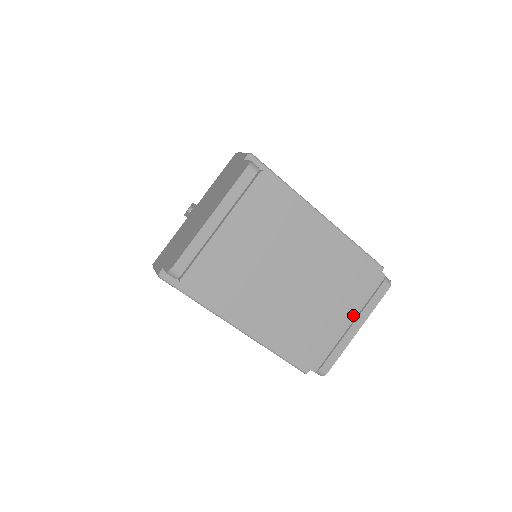
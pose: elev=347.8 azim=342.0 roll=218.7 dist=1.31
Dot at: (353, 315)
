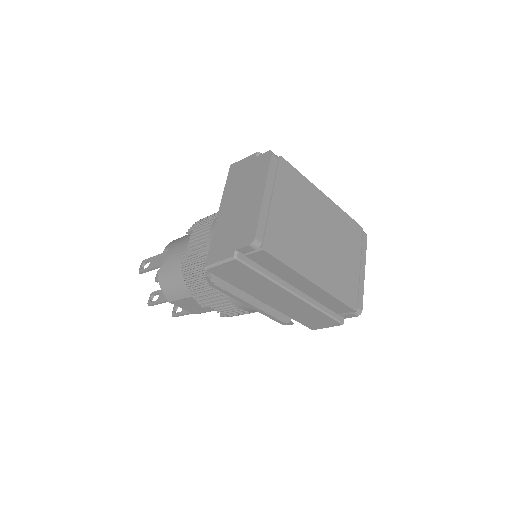
Dot at: (358, 260)
